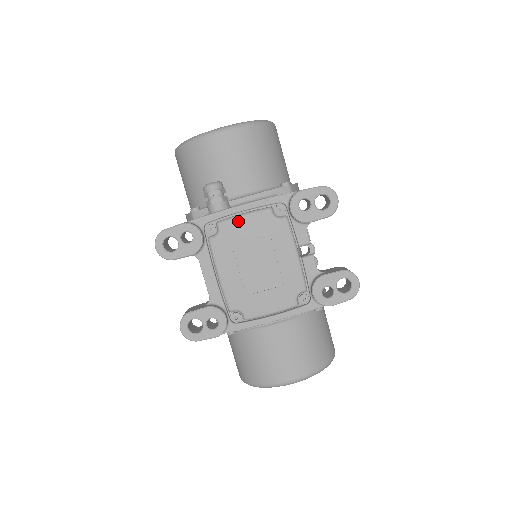
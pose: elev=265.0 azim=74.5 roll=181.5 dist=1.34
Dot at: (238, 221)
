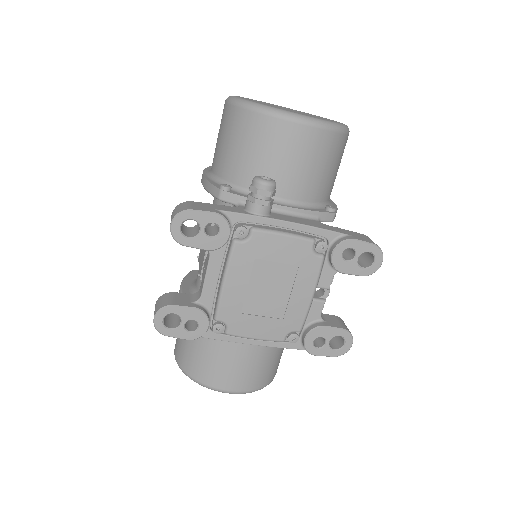
Dot at: (275, 238)
